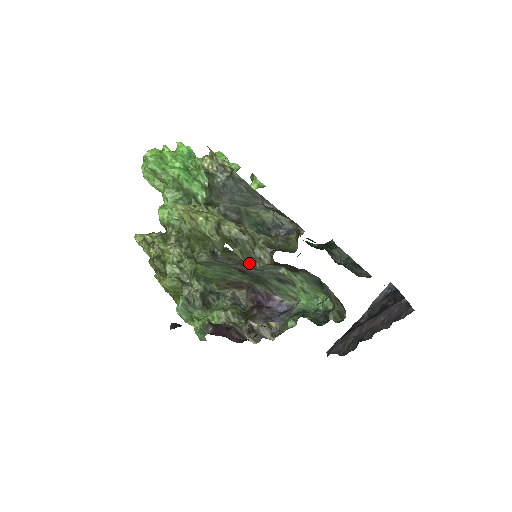
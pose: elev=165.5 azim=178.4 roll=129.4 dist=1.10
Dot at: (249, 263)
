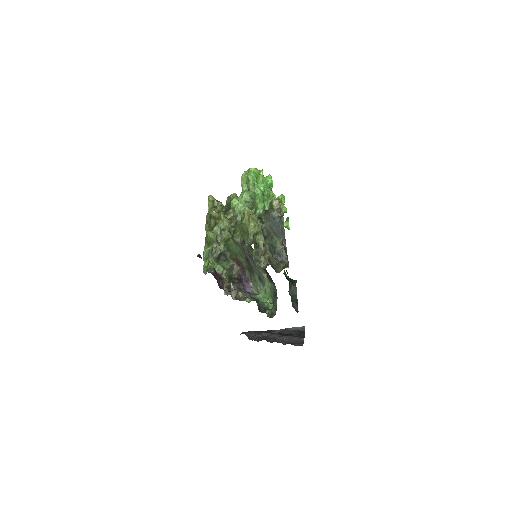
Dot at: (255, 260)
